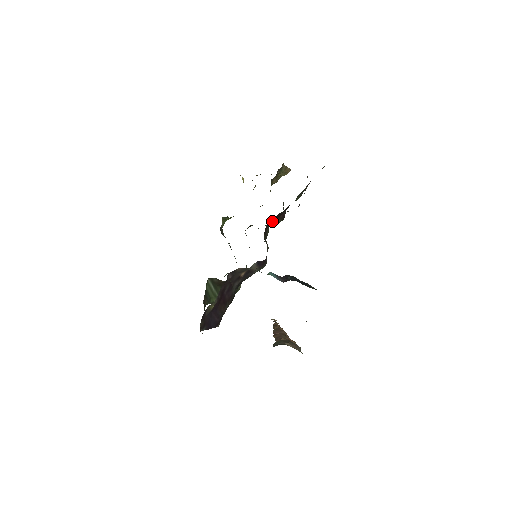
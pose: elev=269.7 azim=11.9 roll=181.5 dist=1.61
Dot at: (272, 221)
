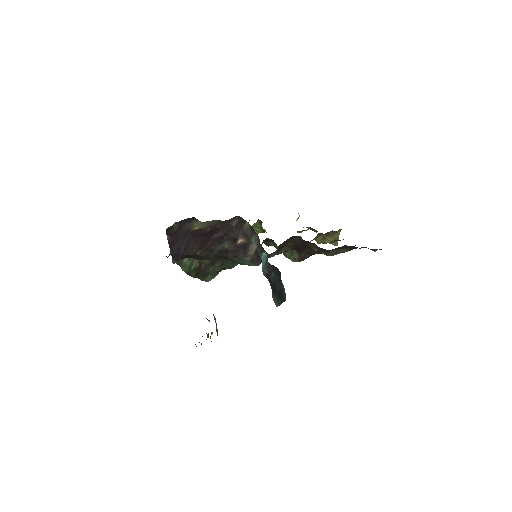
Dot at: (297, 243)
